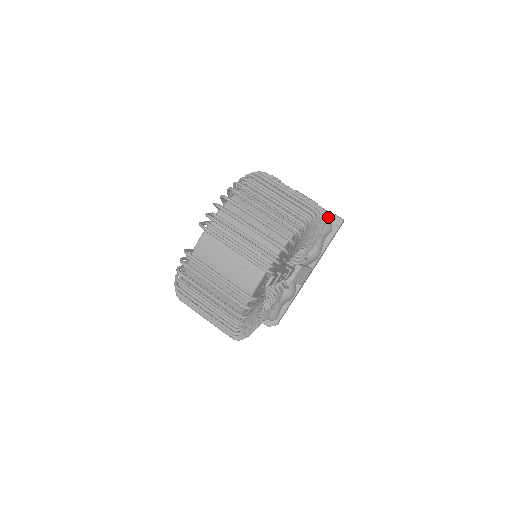
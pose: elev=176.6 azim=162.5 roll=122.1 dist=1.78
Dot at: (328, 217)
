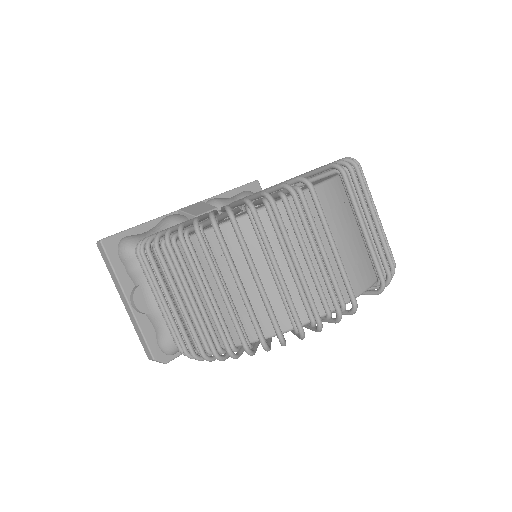
Dot at: occluded
